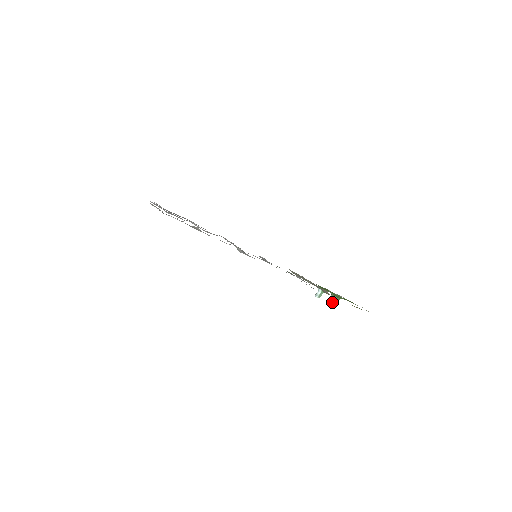
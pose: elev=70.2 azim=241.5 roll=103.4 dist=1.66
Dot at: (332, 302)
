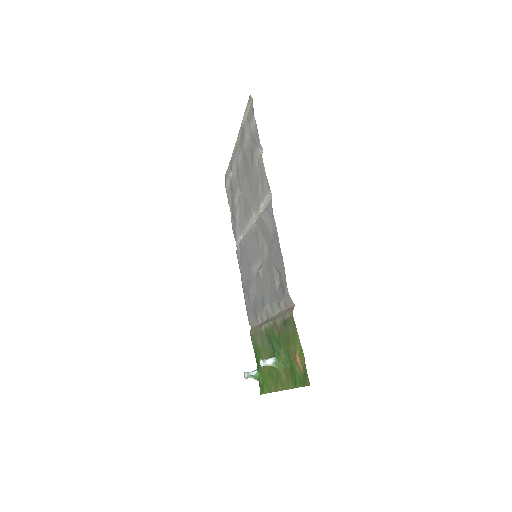
Dot at: (268, 362)
